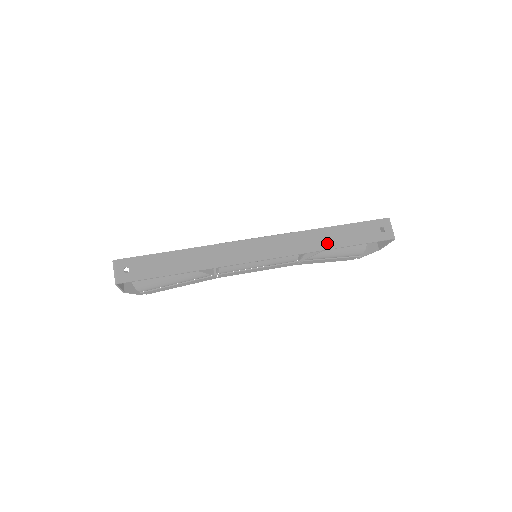
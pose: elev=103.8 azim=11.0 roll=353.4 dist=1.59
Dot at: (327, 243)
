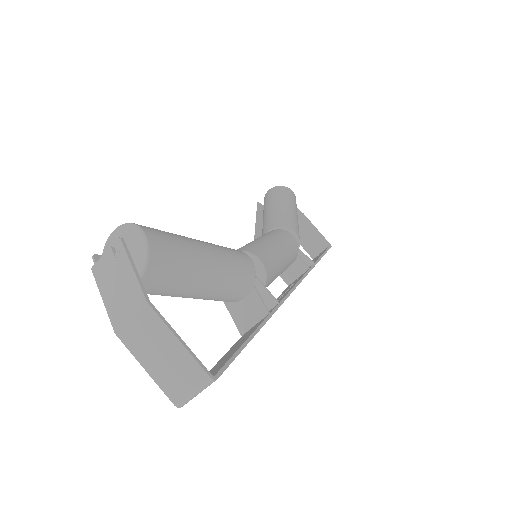
Dot at: occluded
